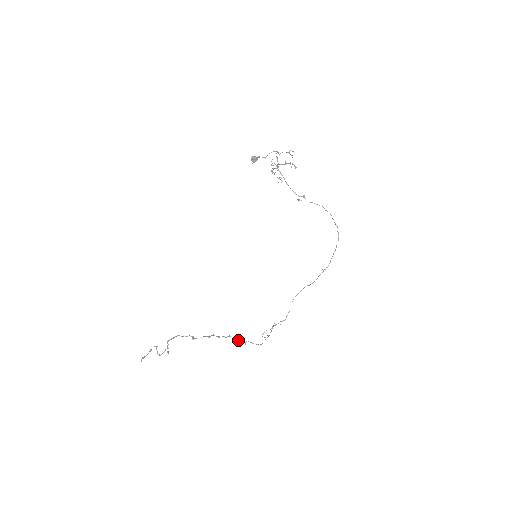
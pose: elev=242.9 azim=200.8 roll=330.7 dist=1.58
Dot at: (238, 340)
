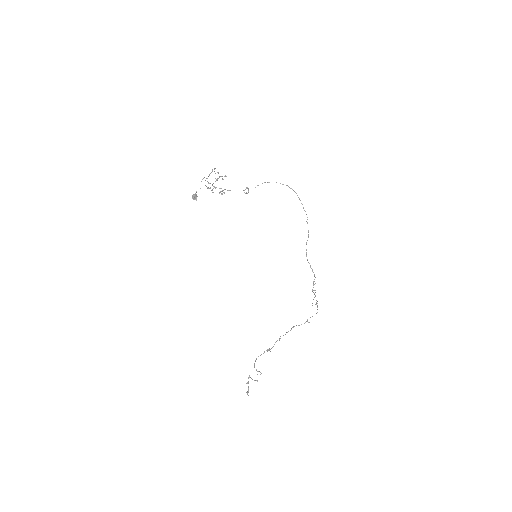
Dot at: (301, 324)
